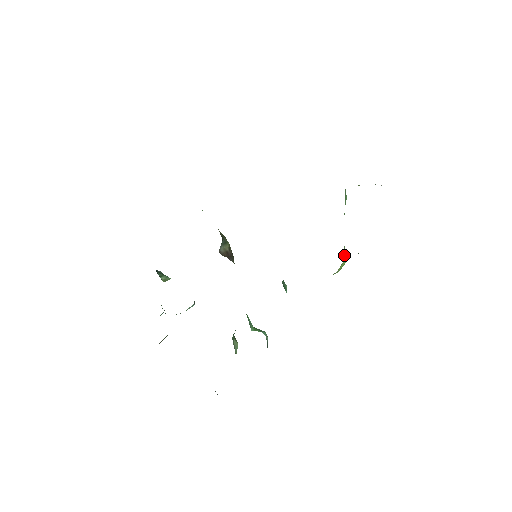
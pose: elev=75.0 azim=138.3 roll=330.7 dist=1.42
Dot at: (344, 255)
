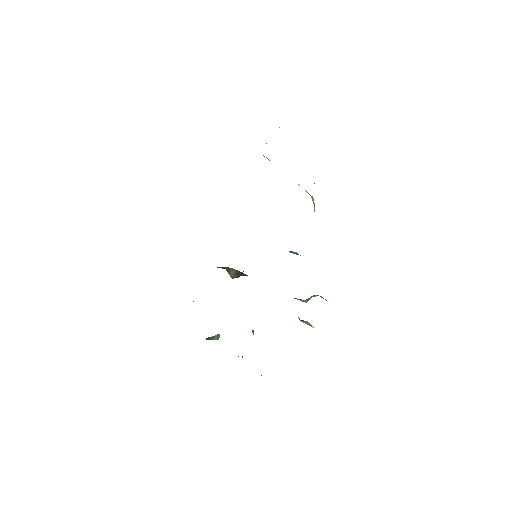
Dot at: occluded
